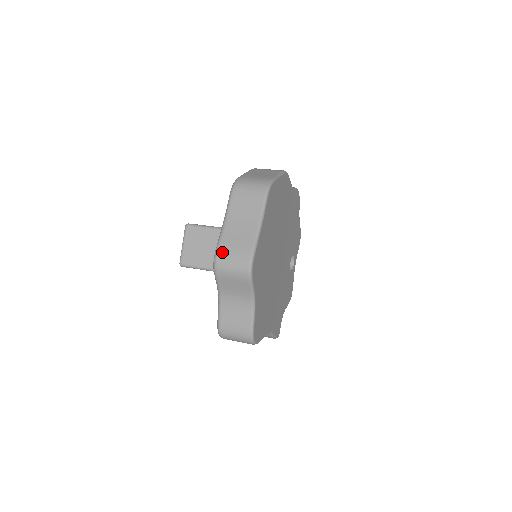
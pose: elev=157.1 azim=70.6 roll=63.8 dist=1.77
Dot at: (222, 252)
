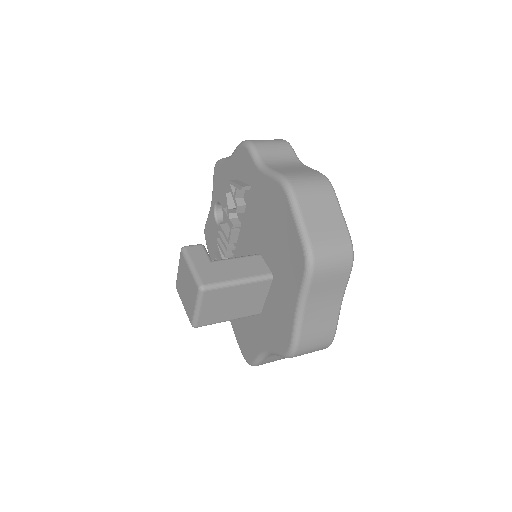
Dot at: (303, 346)
